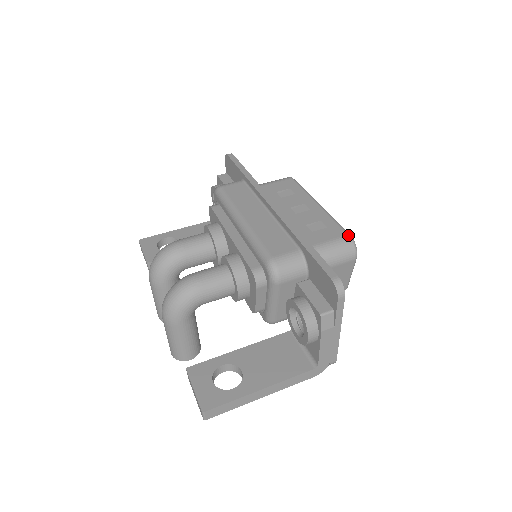
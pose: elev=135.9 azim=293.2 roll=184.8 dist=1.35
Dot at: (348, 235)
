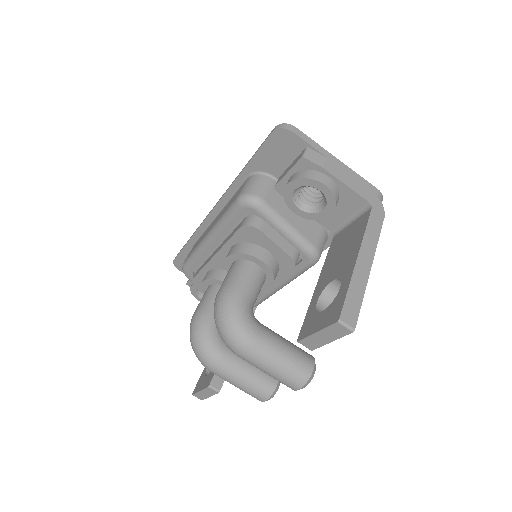
Dot at: occluded
